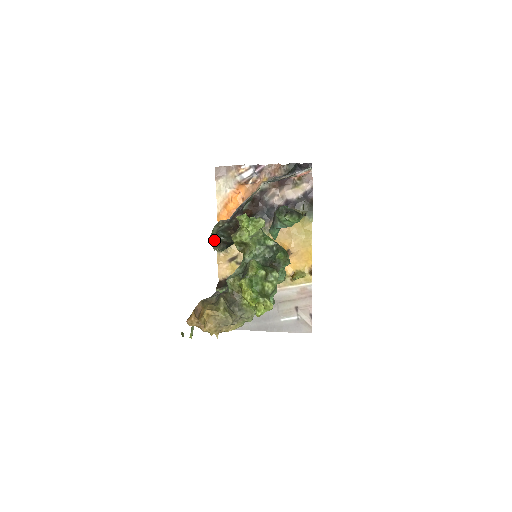
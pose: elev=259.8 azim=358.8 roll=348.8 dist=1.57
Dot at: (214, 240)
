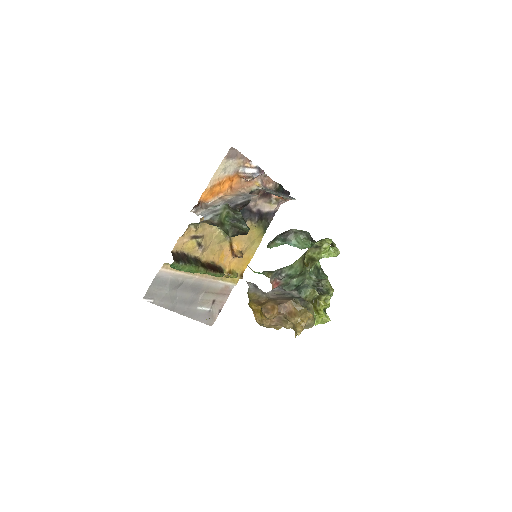
Dot at: (230, 224)
